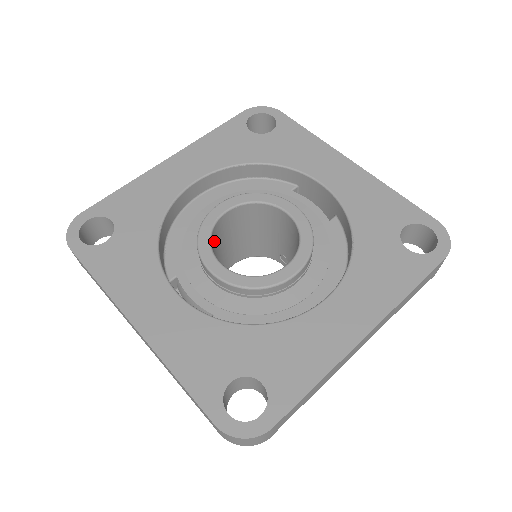
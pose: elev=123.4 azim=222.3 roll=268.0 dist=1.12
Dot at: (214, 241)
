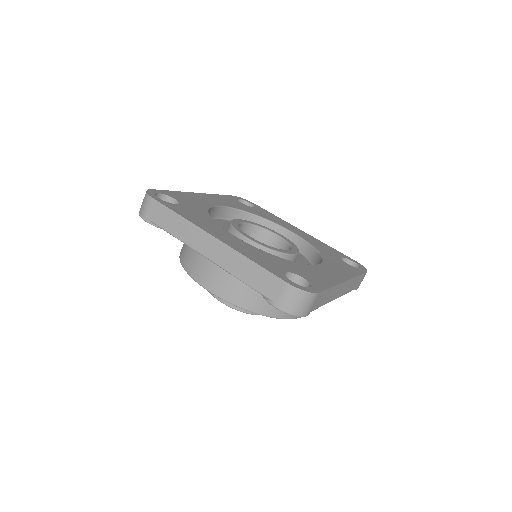
Dot at: occluded
